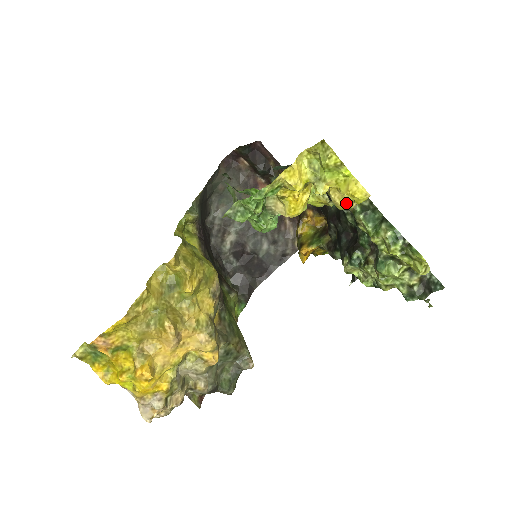
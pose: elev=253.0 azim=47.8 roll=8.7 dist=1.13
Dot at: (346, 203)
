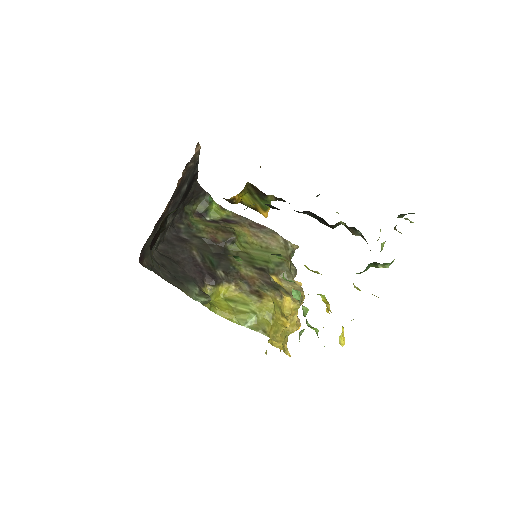
Dot at: occluded
